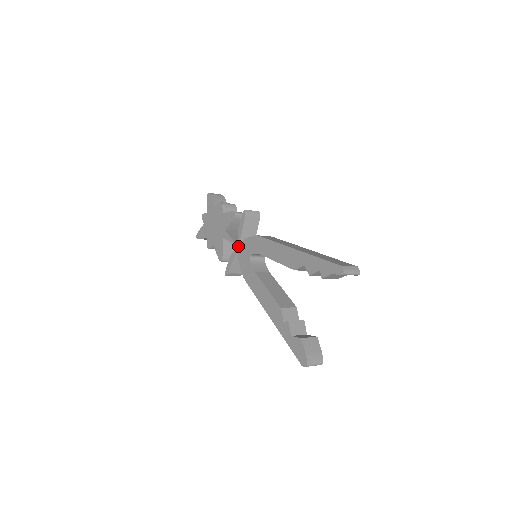
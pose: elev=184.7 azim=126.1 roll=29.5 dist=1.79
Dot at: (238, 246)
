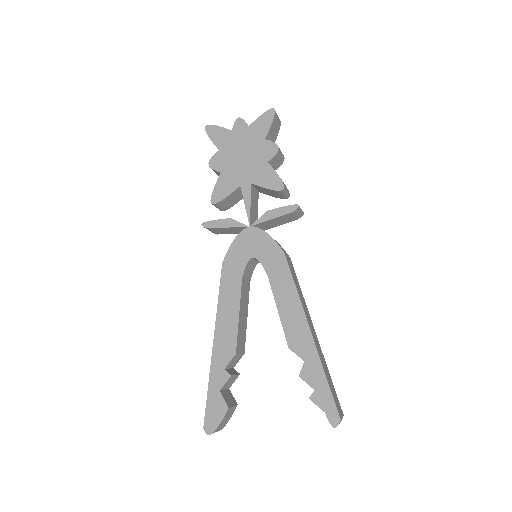
Dot at: (250, 225)
